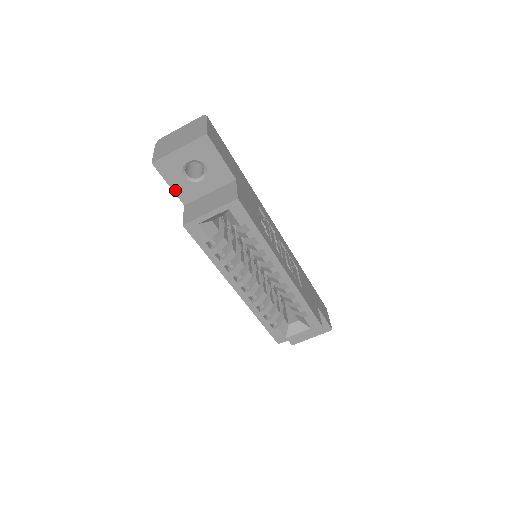
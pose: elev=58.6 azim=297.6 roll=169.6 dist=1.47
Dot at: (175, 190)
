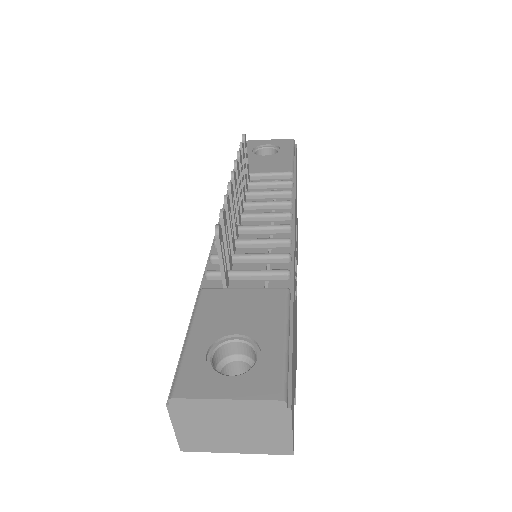
Dot at: occluded
